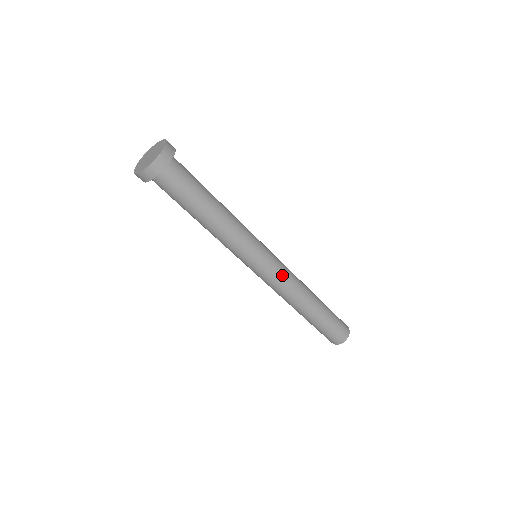
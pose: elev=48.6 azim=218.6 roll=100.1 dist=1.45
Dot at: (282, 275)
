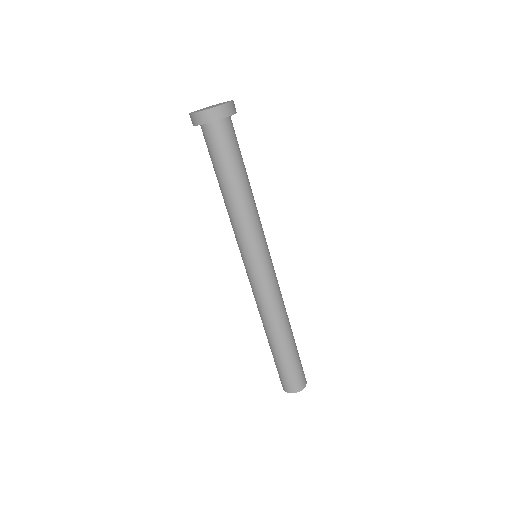
Dot at: (273, 285)
